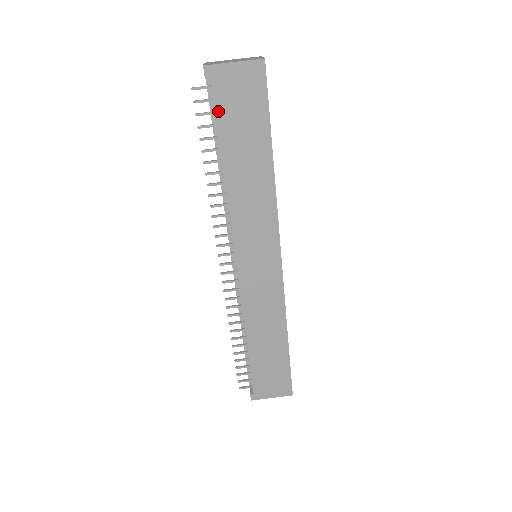
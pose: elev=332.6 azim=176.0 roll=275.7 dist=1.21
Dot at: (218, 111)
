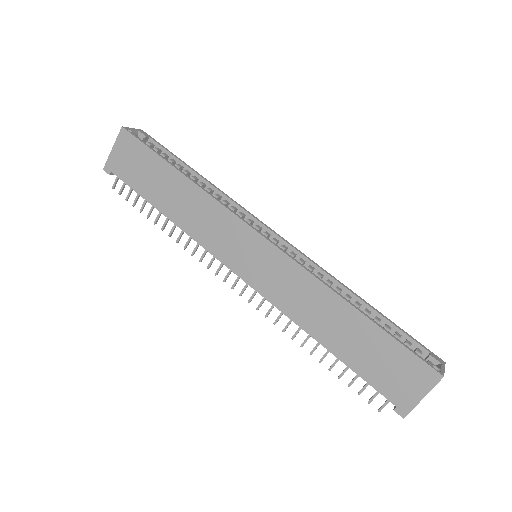
Dot at: (129, 184)
